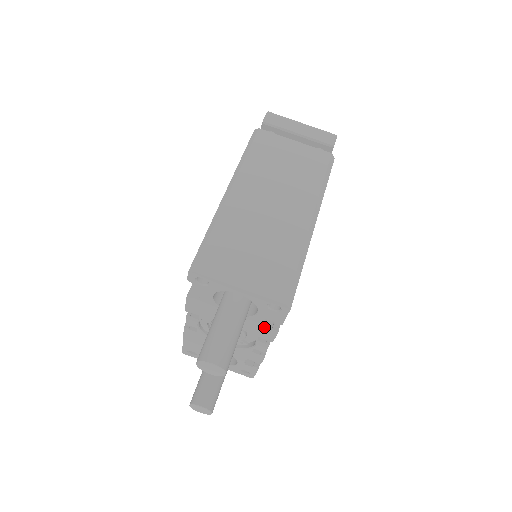
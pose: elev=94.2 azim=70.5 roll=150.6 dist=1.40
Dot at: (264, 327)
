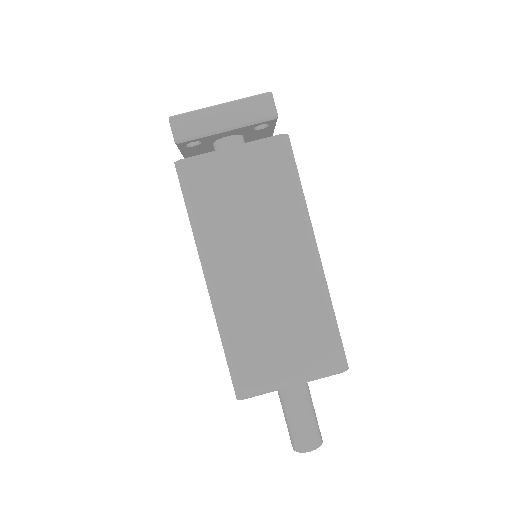
Dot at: occluded
